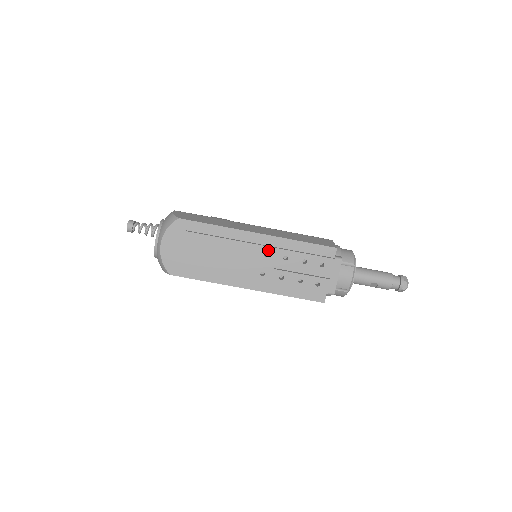
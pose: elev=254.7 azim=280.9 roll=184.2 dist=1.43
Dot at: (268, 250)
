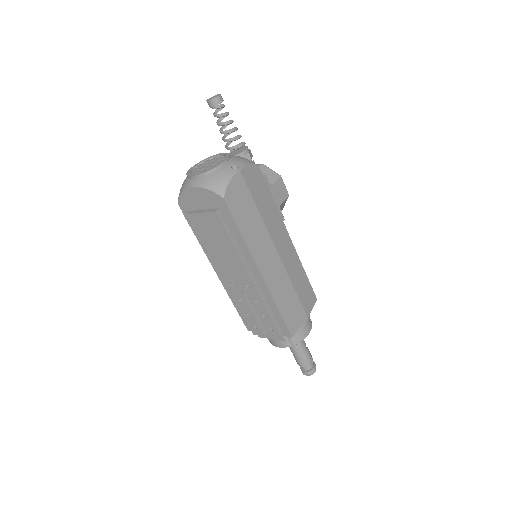
Dot at: (252, 287)
